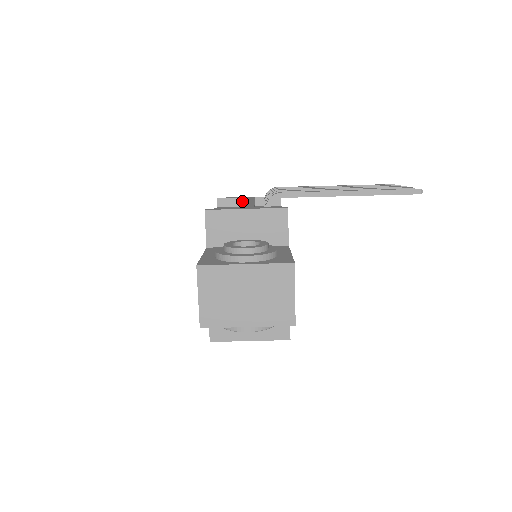
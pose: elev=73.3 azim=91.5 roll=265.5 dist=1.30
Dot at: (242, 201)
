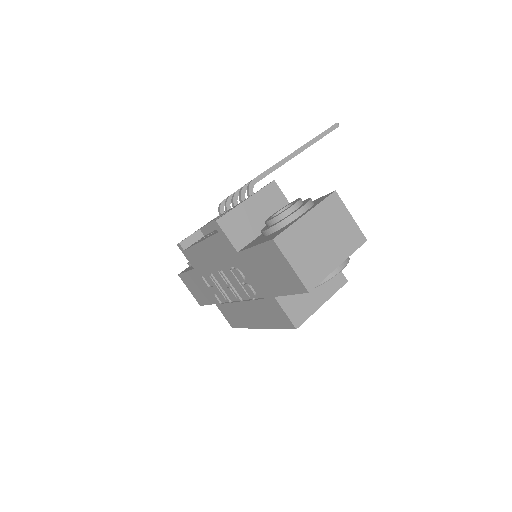
Dot at: (214, 219)
